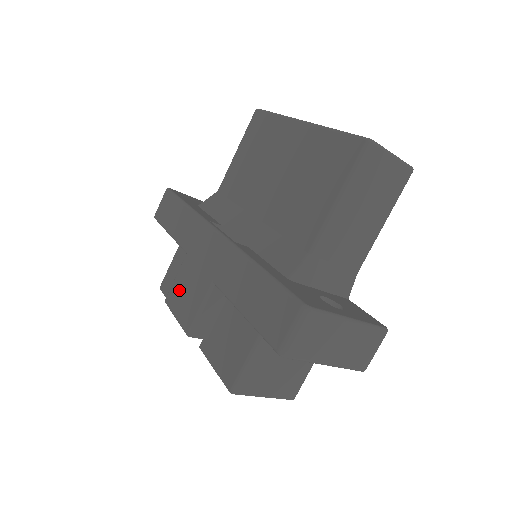
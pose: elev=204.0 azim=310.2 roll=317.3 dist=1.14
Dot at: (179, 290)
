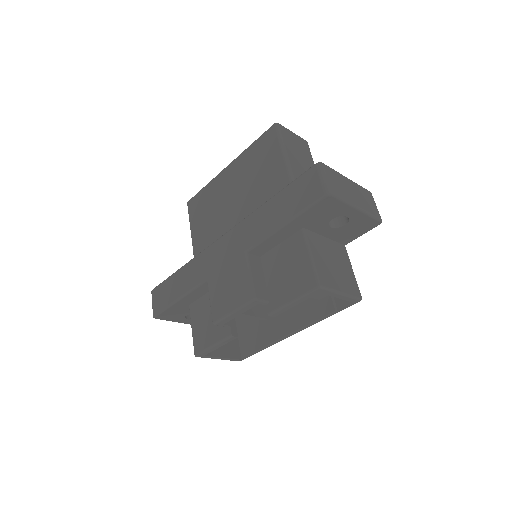
Dot at: (221, 298)
